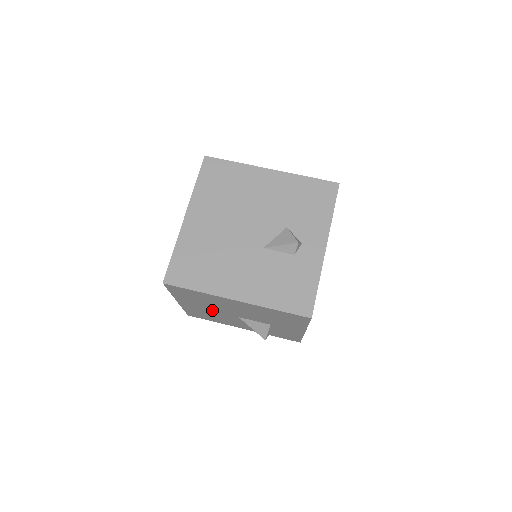
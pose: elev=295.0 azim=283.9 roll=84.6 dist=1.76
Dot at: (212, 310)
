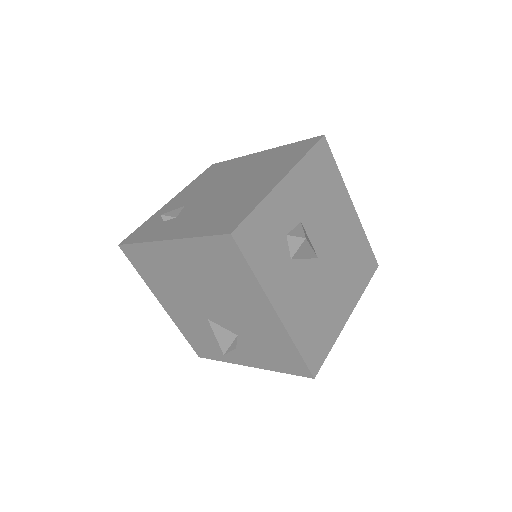
Dot at: occluded
